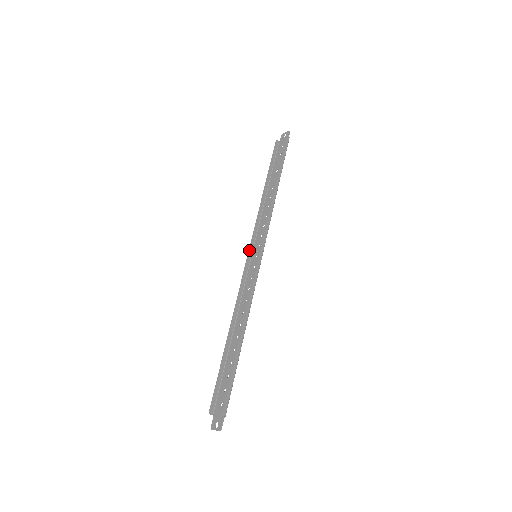
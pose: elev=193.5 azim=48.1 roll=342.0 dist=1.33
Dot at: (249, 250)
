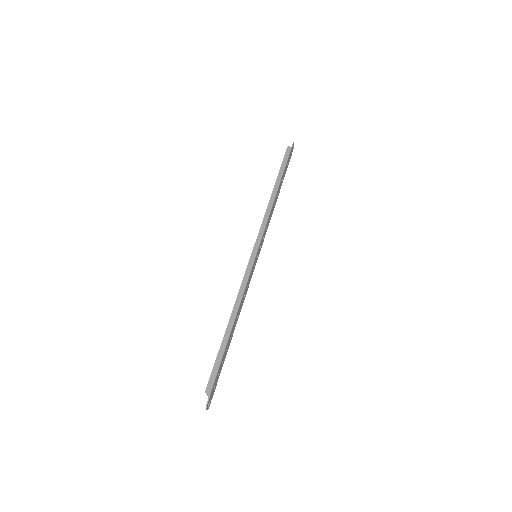
Dot at: occluded
